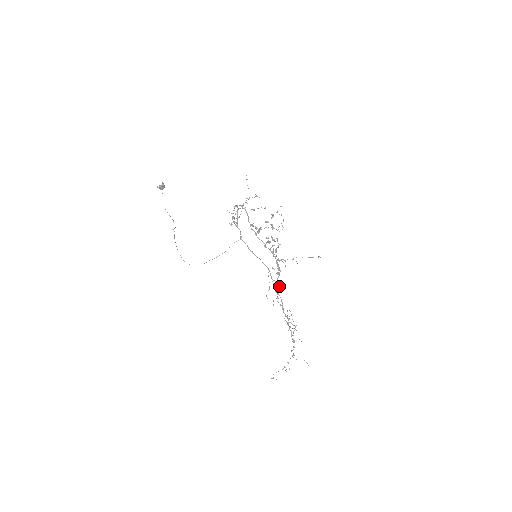
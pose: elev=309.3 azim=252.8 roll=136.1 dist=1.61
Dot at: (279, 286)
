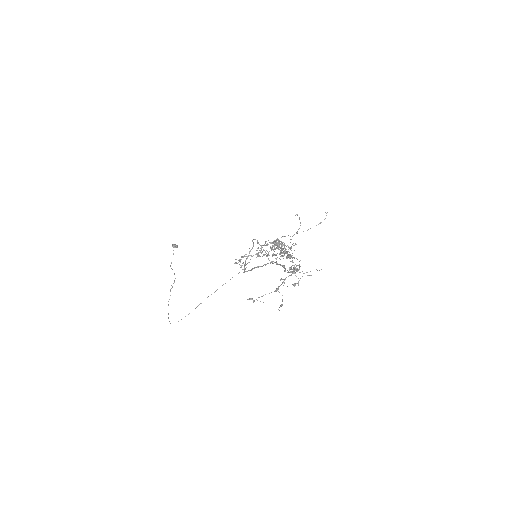
Dot at: occluded
